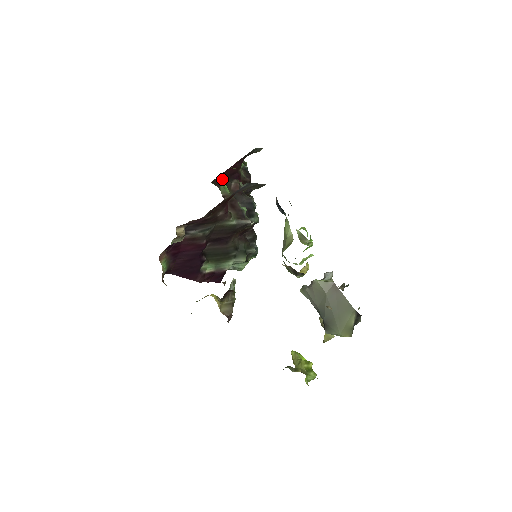
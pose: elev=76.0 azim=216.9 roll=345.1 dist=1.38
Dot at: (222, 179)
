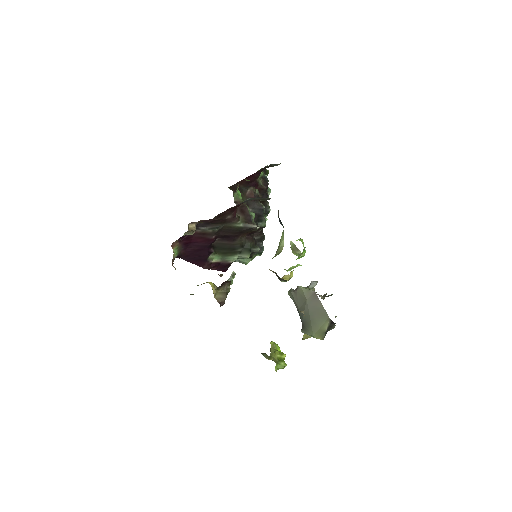
Dot at: (237, 187)
